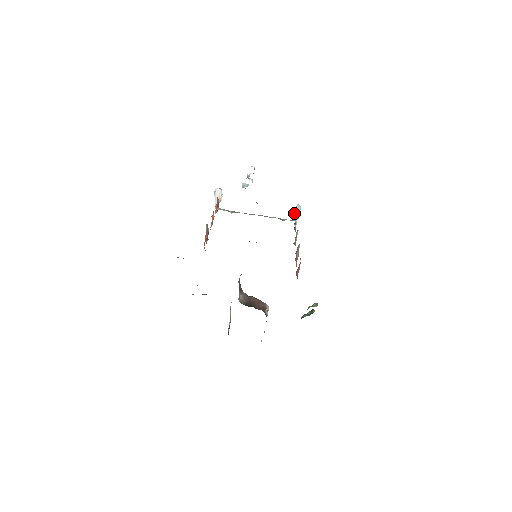
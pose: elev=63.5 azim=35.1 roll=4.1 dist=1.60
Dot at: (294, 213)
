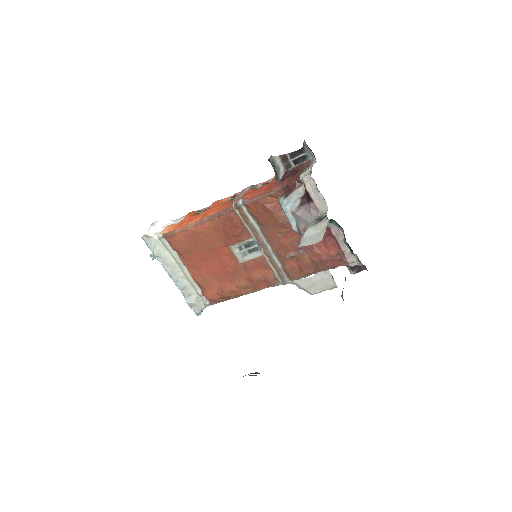
Dot at: occluded
